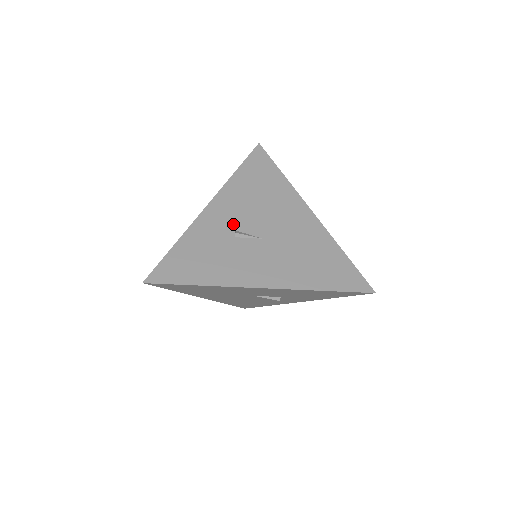
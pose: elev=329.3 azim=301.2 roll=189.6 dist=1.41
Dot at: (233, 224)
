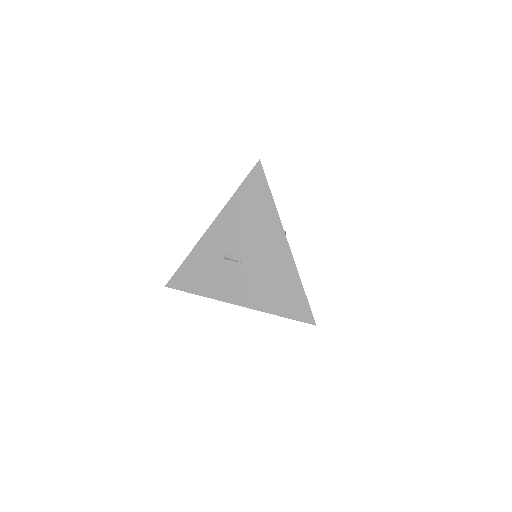
Dot at: (225, 247)
